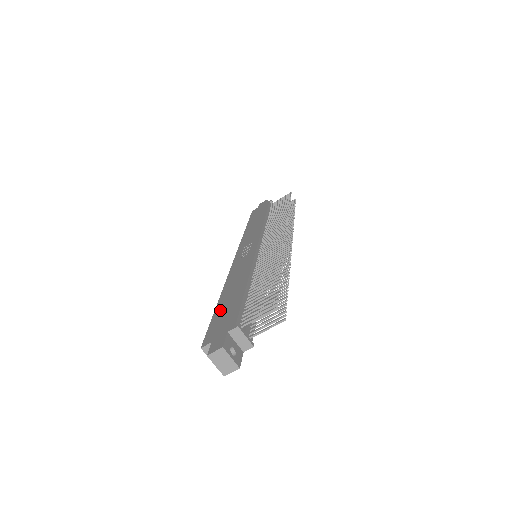
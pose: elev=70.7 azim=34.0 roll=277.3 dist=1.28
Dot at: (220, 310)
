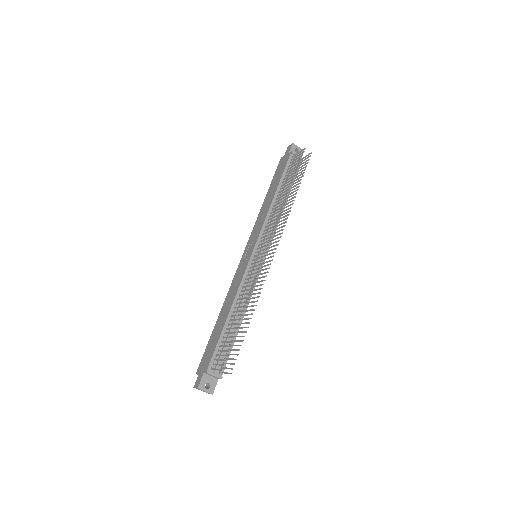
Dot at: (212, 337)
